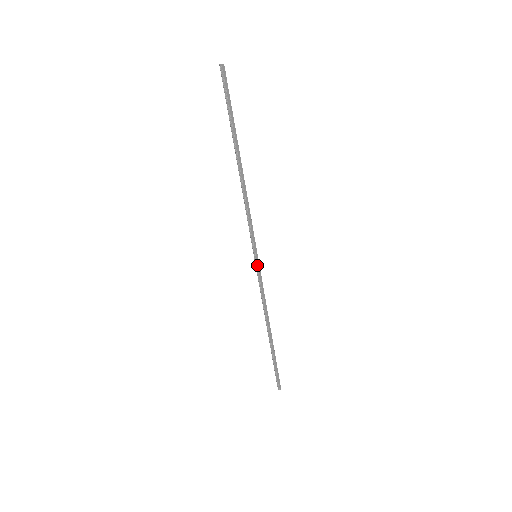
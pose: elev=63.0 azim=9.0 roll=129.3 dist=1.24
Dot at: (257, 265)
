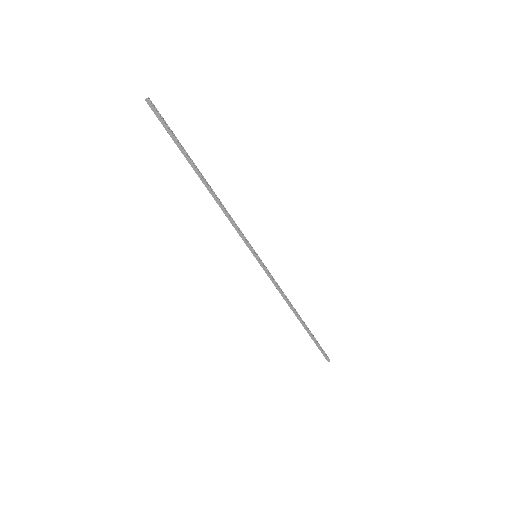
Dot at: (259, 263)
